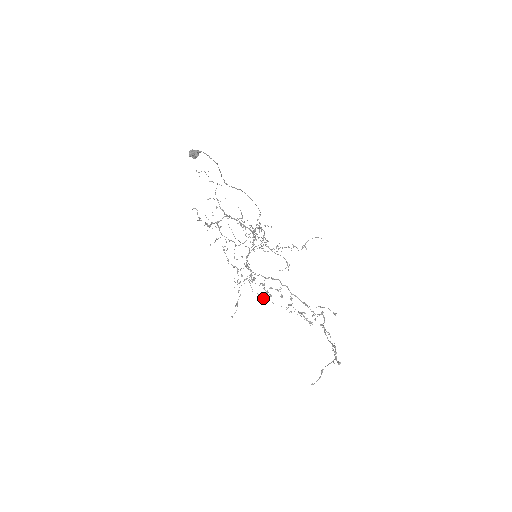
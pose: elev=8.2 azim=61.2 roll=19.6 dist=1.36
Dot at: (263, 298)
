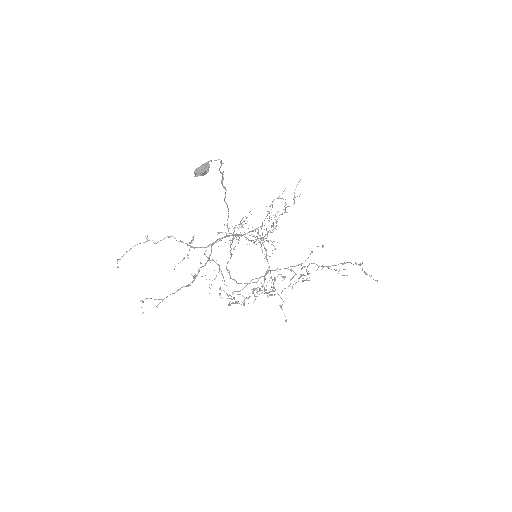
Dot at: (275, 294)
